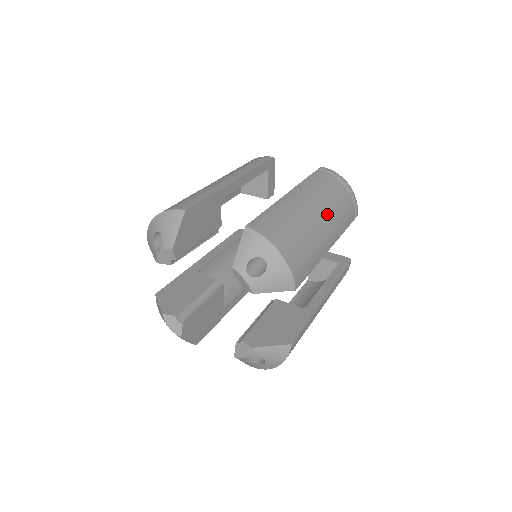
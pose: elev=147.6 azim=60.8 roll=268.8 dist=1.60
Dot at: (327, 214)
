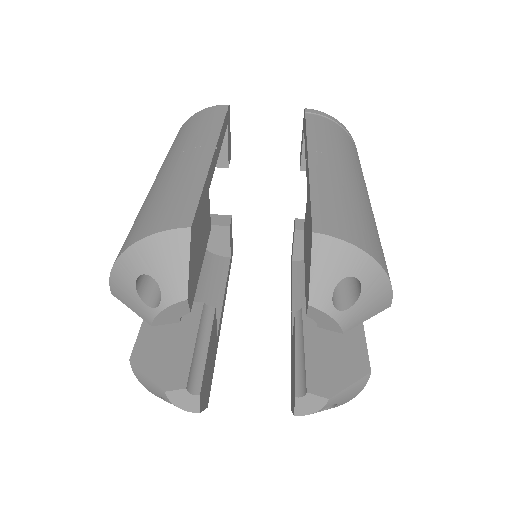
Dot at: (360, 177)
